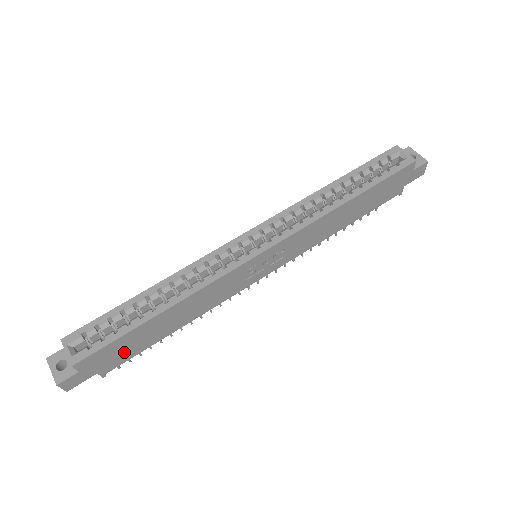
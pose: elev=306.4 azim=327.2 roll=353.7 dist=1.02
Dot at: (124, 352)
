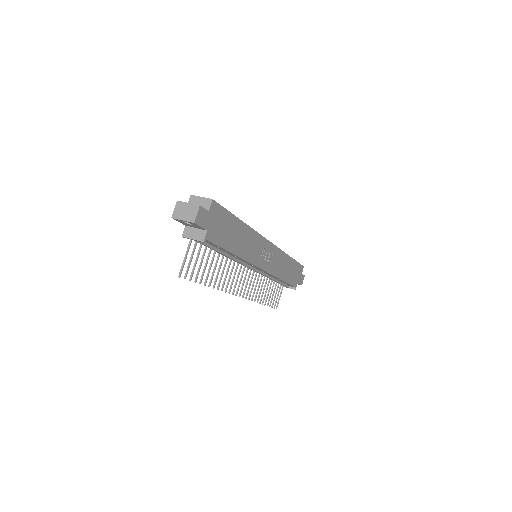
Dot at: (220, 231)
